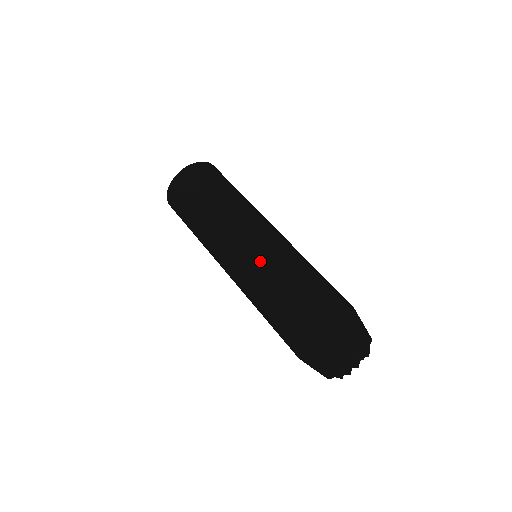
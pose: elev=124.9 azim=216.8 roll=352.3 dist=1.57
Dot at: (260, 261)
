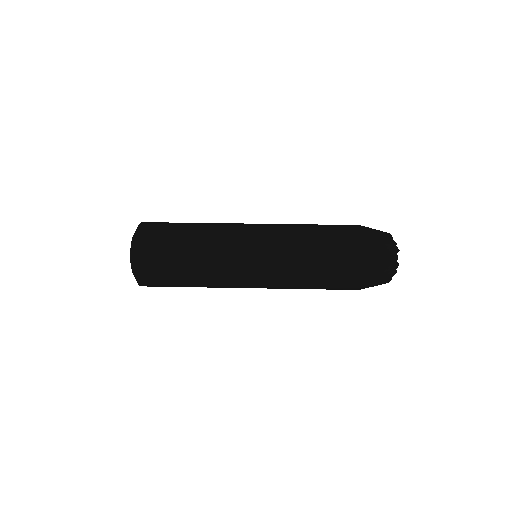
Dot at: (280, 238)
